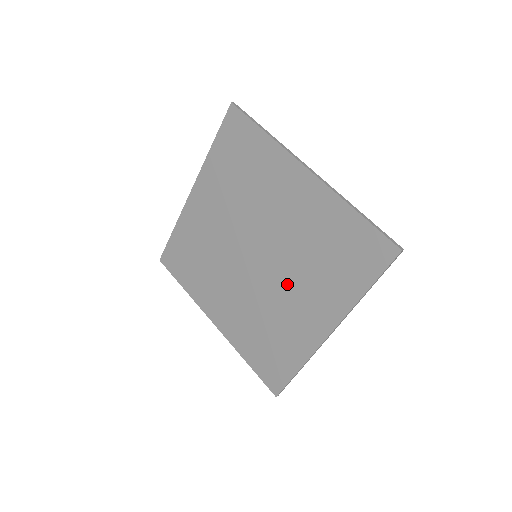
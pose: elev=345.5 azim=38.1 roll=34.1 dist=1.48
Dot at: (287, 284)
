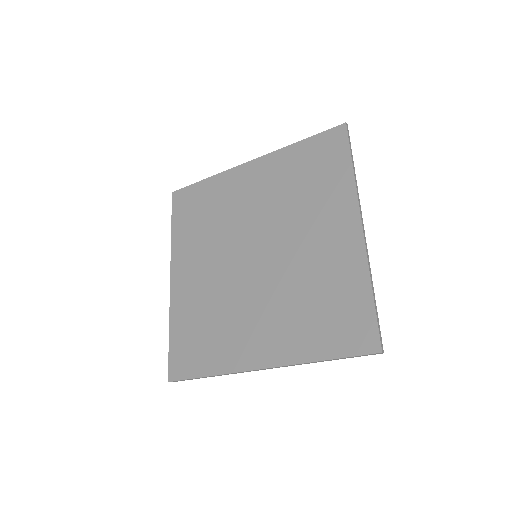
Dot at: (296, 239)
